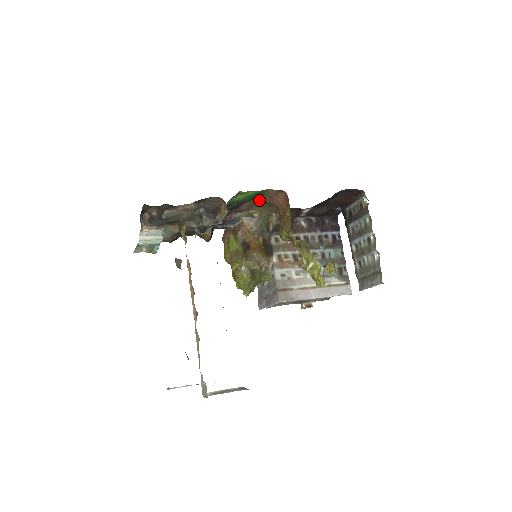
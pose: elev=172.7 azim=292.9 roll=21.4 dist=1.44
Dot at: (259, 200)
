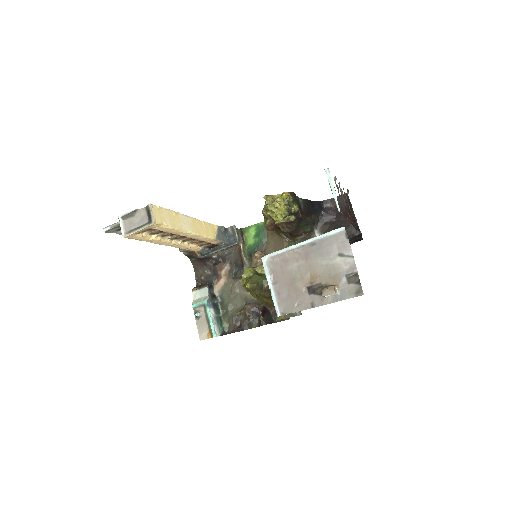
Dot at: (270, 241)
